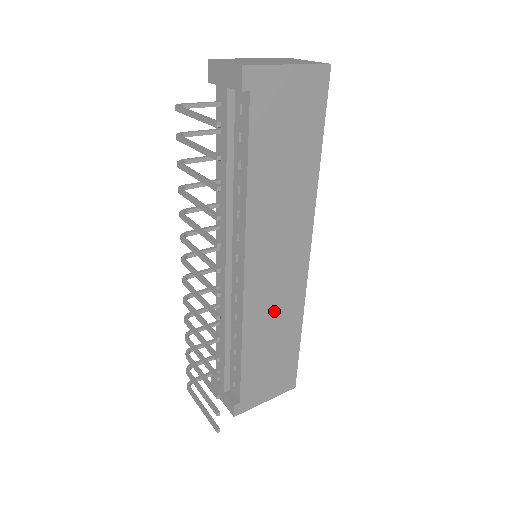
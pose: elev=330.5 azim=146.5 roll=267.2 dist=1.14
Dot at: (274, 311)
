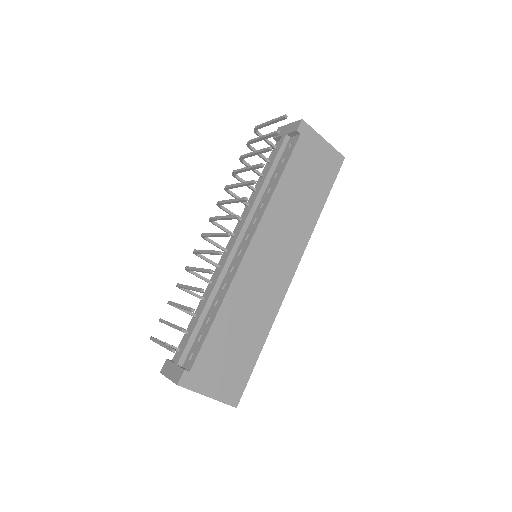
Dot at: (254, 299)
